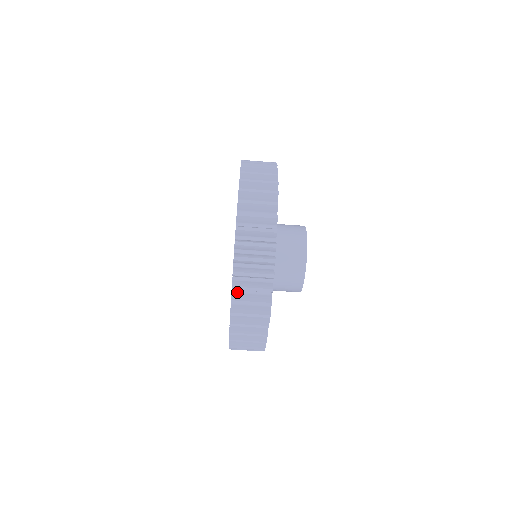
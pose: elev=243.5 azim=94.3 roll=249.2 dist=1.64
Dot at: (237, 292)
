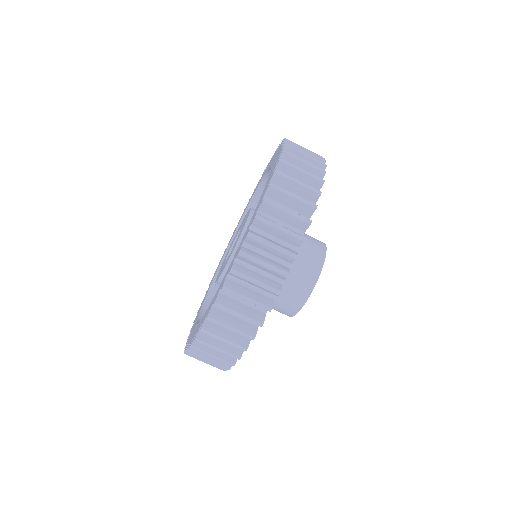
Dot at: occluded
